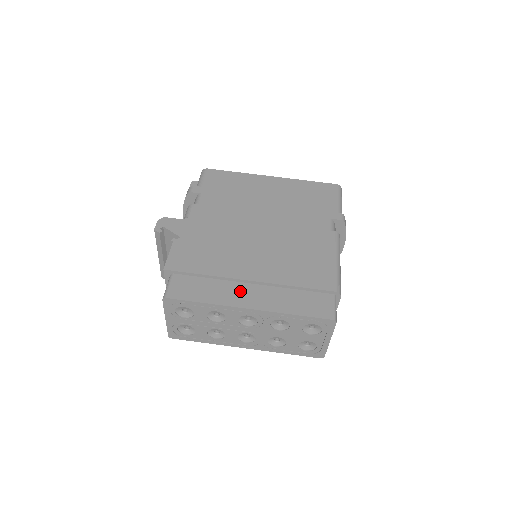
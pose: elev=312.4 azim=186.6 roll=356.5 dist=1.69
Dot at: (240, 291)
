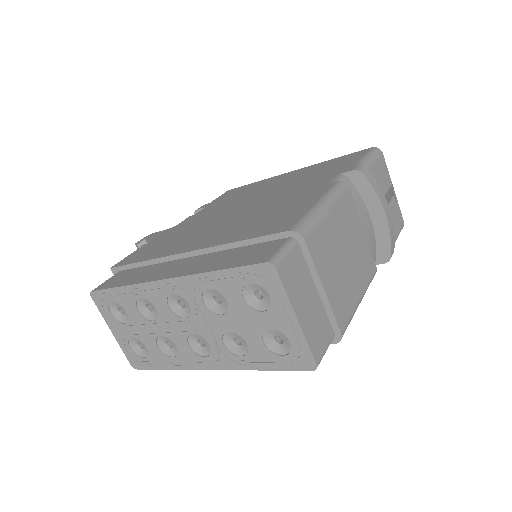
Dot at: (171, 266)
